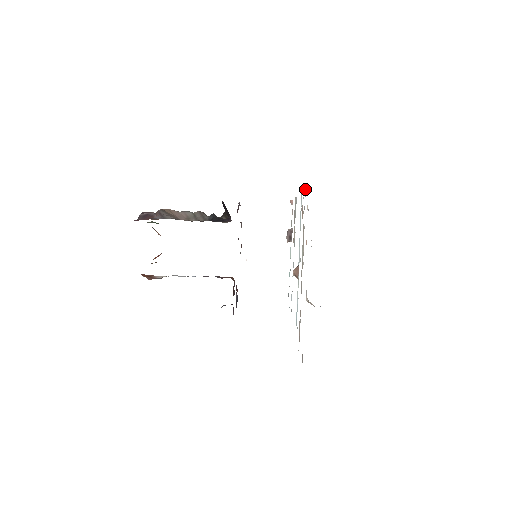
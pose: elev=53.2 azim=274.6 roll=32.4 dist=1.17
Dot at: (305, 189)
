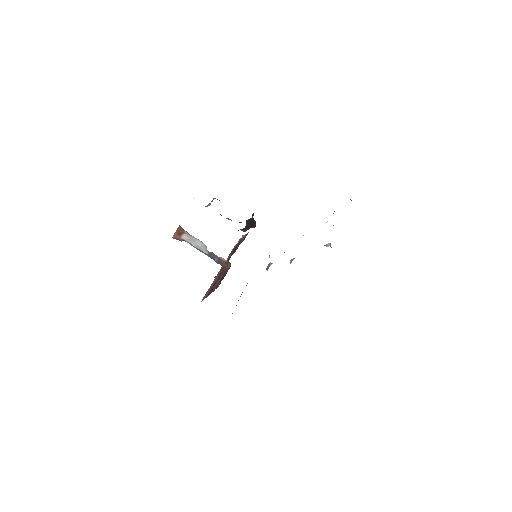
Dot at: occluded
